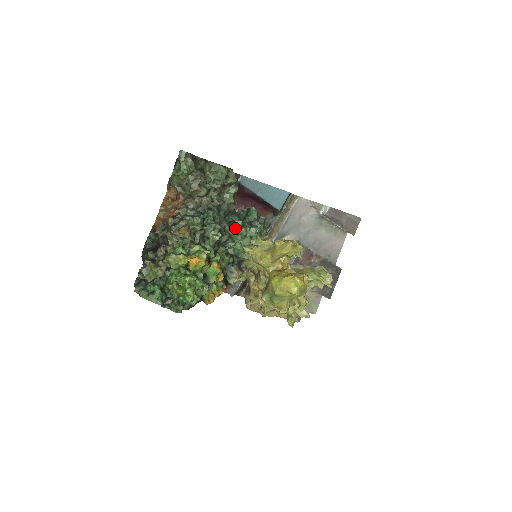
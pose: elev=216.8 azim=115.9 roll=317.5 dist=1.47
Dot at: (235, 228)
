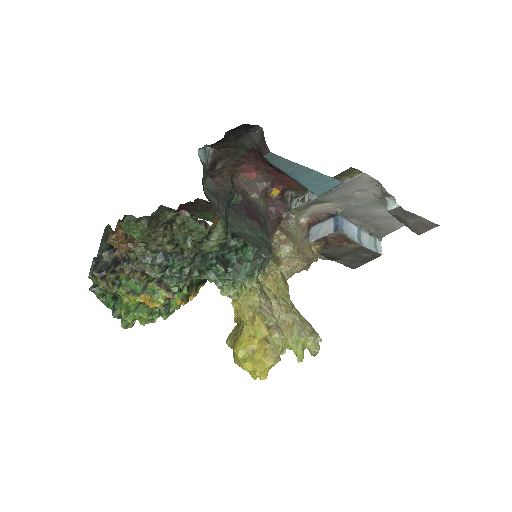
Dot at: (214, 273)
